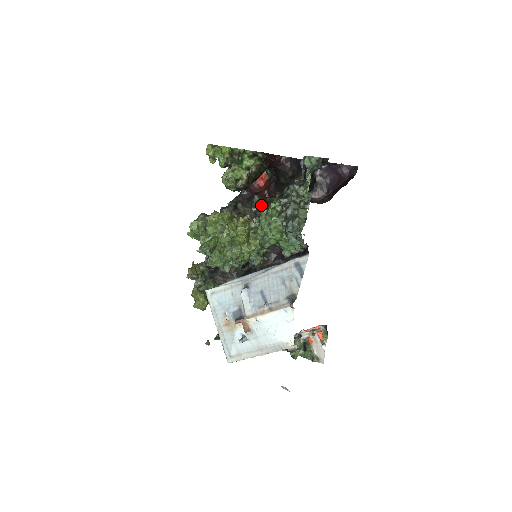
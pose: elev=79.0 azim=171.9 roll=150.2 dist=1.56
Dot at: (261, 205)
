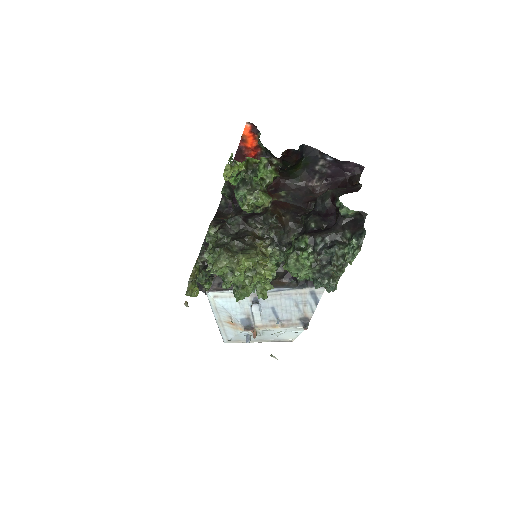
Dot at: (279, 231)
